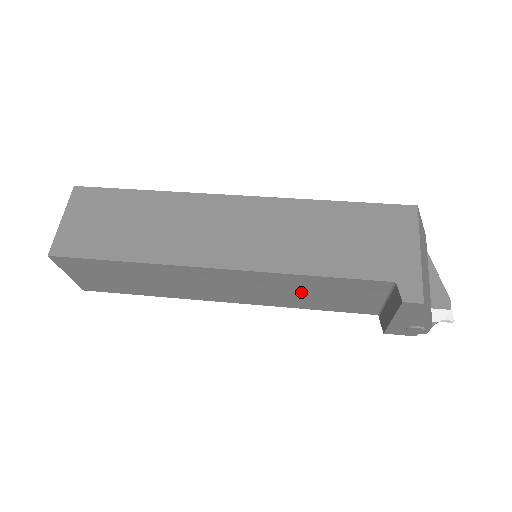
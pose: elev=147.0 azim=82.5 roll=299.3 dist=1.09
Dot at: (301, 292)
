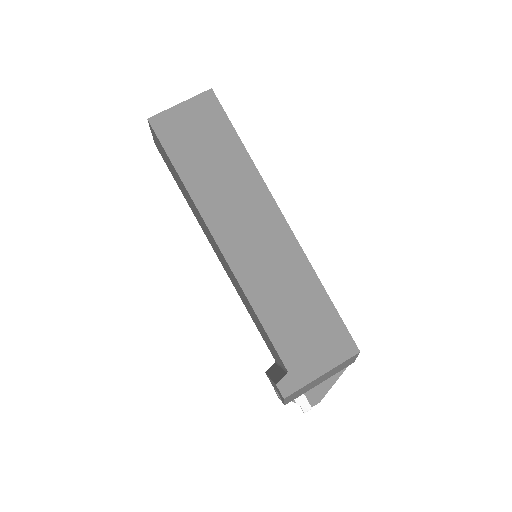
Dot at: occluded
